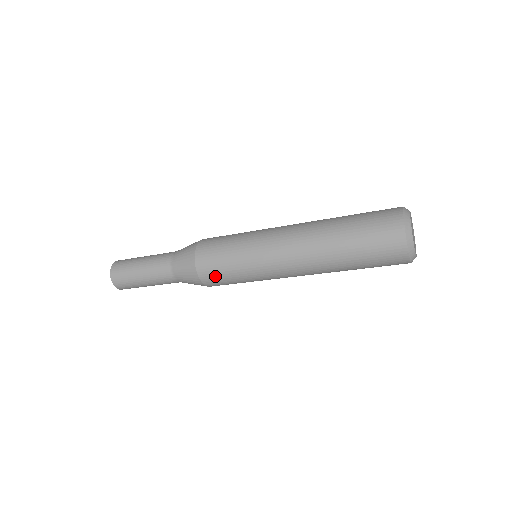
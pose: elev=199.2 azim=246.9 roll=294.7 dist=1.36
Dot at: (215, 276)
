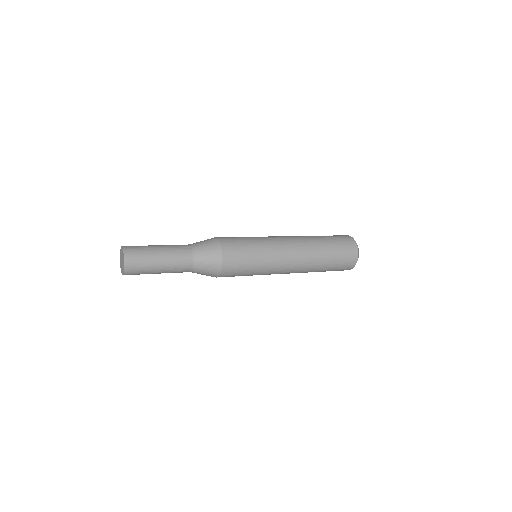
Dot at: (233, 275)
